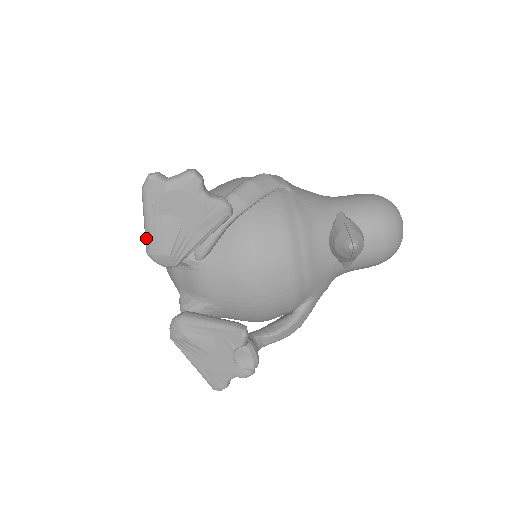
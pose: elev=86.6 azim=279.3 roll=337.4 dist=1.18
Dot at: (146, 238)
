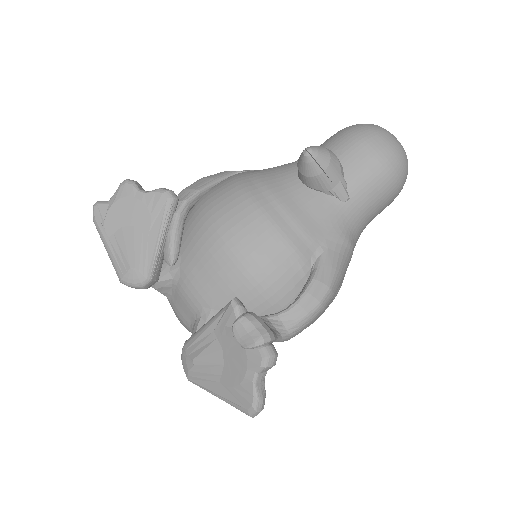
Dot at: (113, 265)
